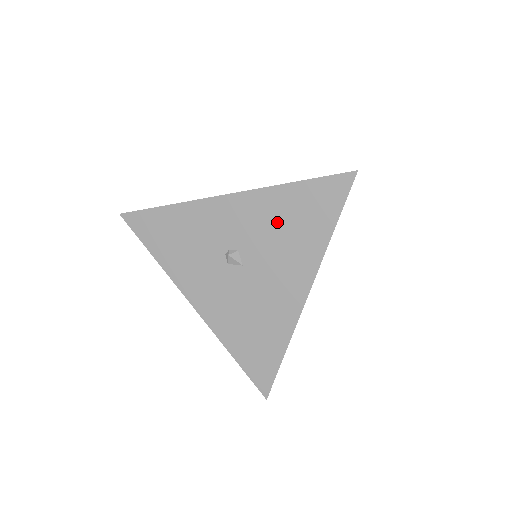
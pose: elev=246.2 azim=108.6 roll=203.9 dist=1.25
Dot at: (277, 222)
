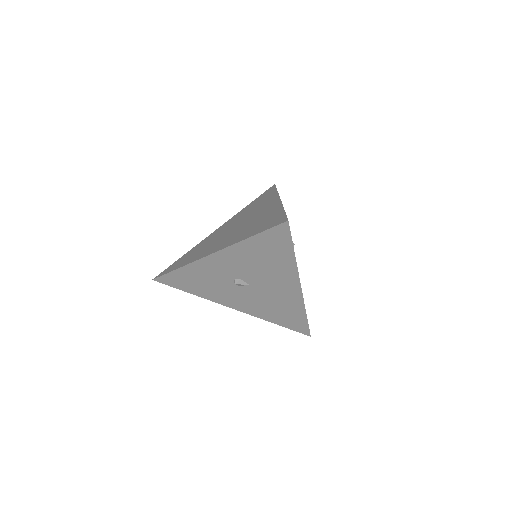
Dot at: (254, 260)
